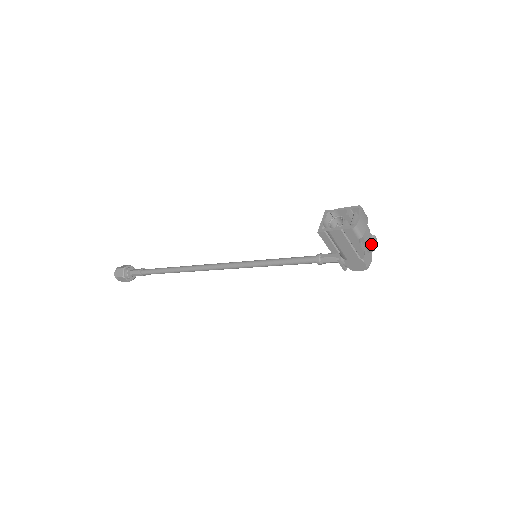
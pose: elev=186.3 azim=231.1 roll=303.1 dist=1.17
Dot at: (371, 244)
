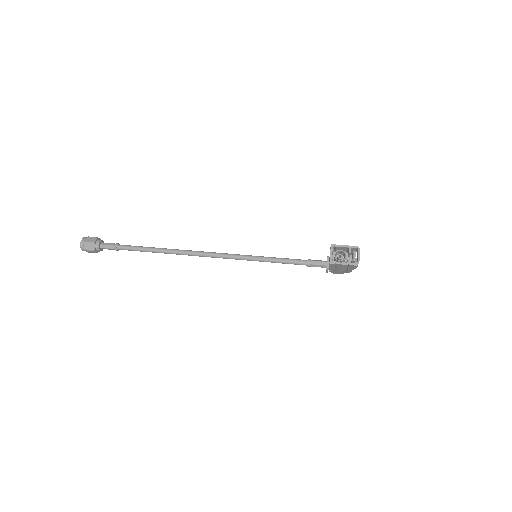
Dot at: occluded
